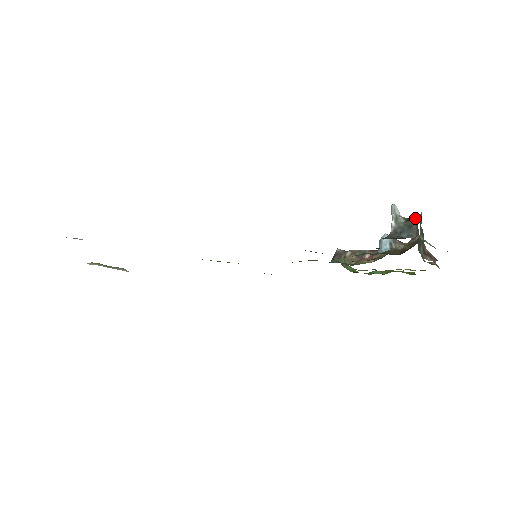
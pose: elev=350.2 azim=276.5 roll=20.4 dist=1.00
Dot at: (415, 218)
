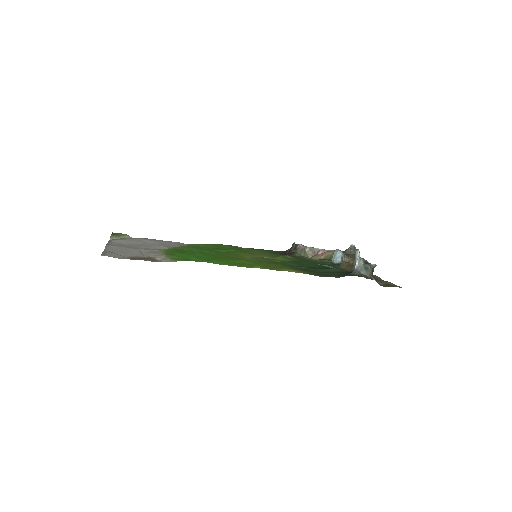
Dot at: (370, 264)
